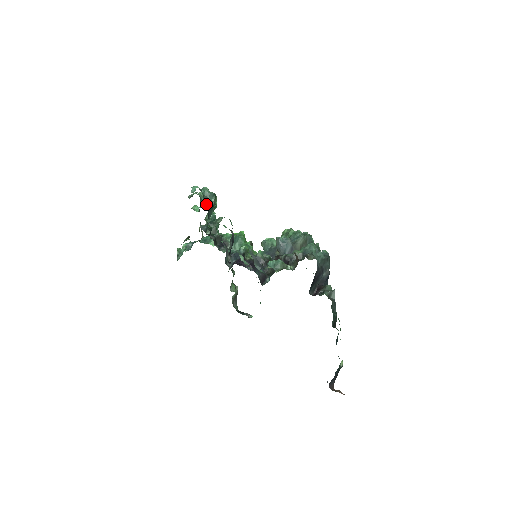
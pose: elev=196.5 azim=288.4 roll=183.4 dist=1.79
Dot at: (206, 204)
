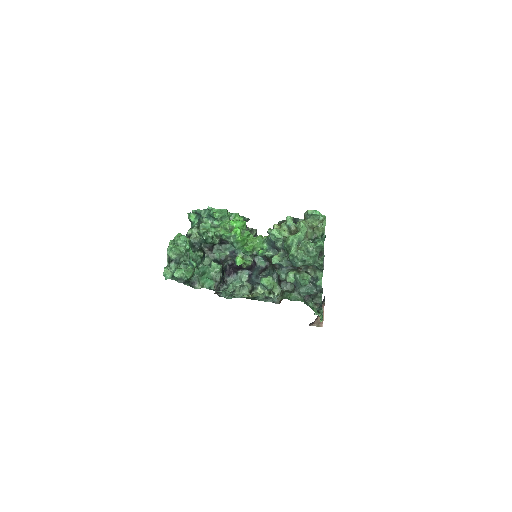
Dot at: (186, 260)
